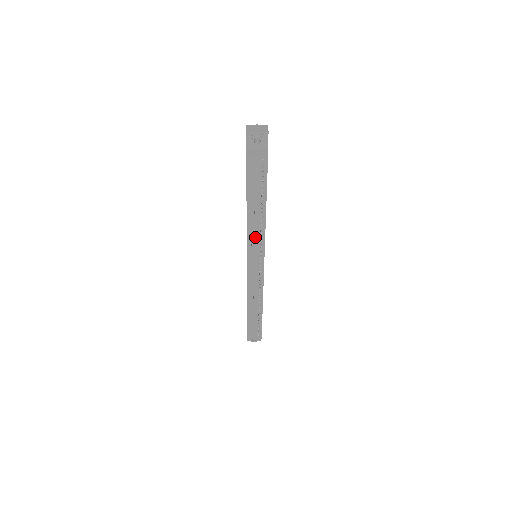
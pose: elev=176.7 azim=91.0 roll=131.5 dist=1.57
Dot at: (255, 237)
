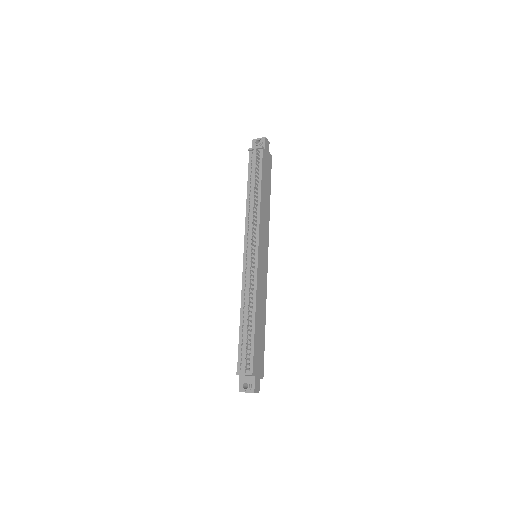
Dot at: (251, 219)
